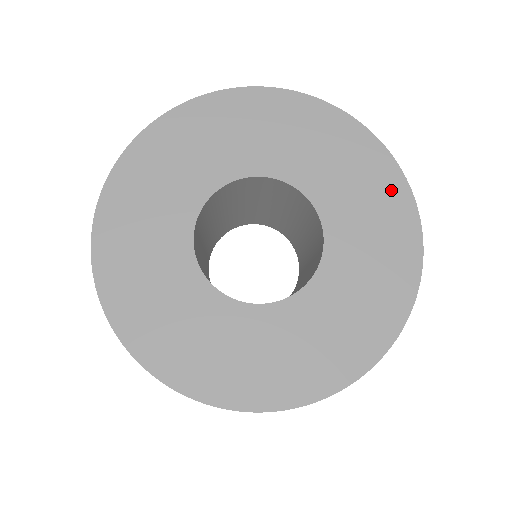
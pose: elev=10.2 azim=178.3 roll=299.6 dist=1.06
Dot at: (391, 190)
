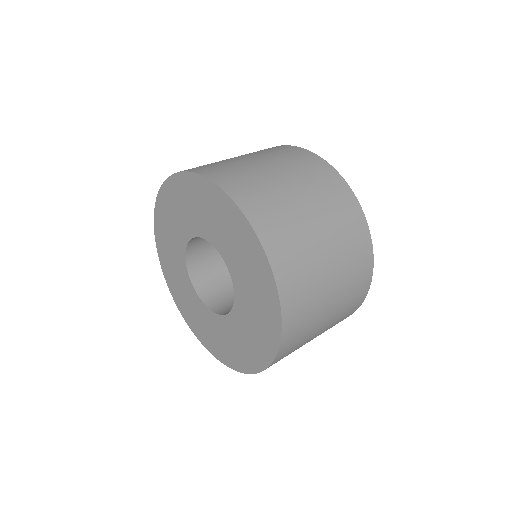
Dot at: (227, 209)
